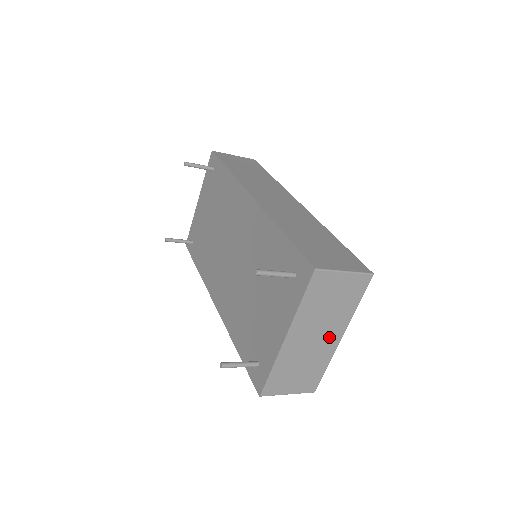
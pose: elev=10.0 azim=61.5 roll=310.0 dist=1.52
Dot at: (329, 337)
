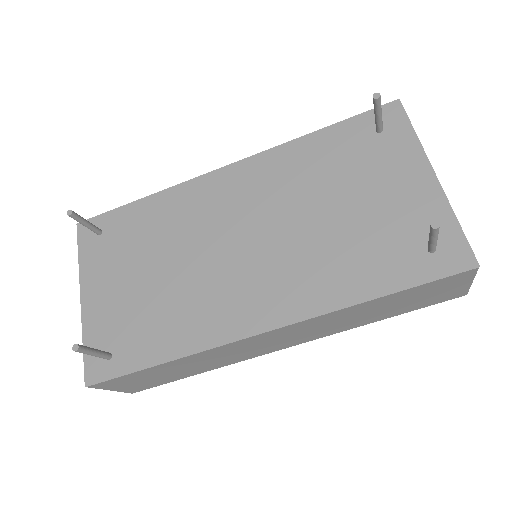
Dot at: occluded
